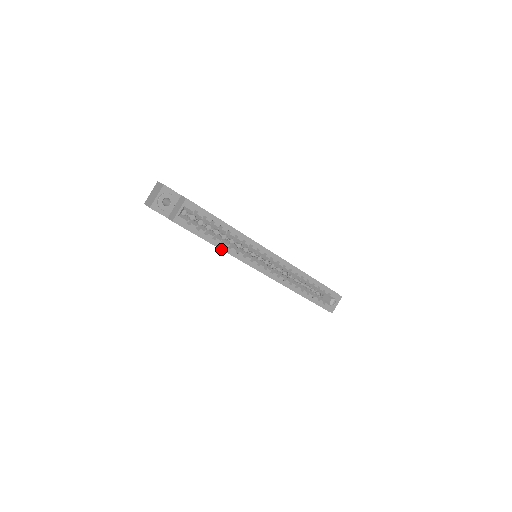
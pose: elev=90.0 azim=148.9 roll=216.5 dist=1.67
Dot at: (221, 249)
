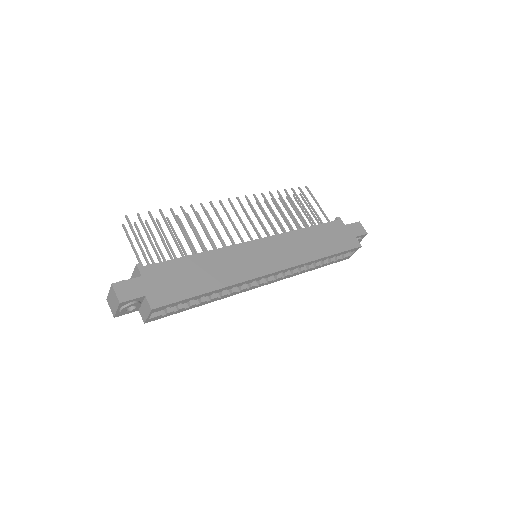
Dot at: (209, 302)
